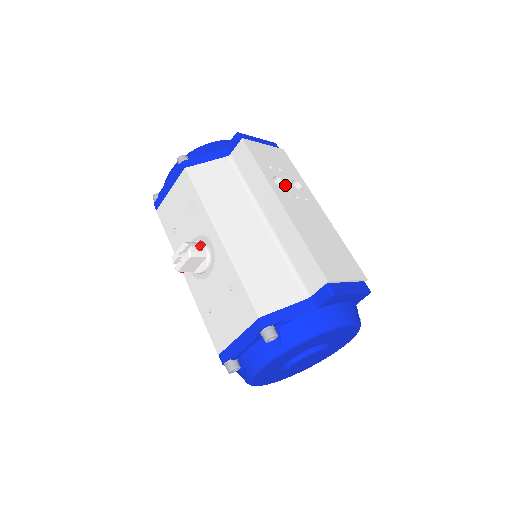
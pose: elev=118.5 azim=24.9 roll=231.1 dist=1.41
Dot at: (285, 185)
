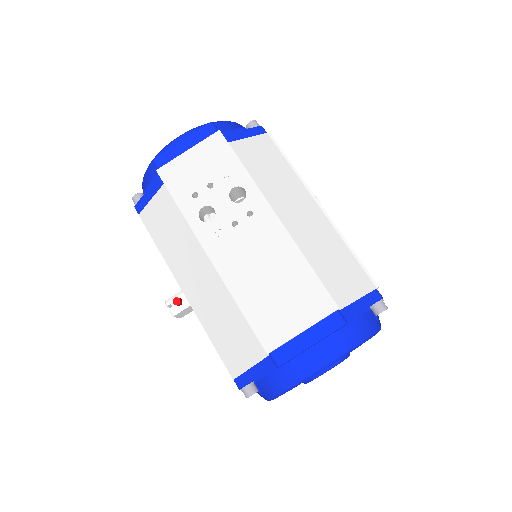
Dot at: (216, 213)
